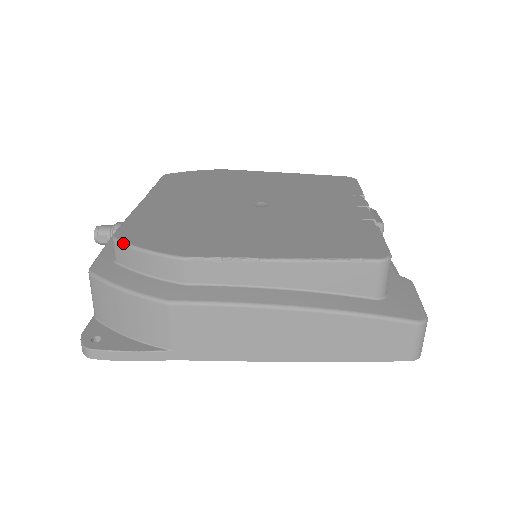
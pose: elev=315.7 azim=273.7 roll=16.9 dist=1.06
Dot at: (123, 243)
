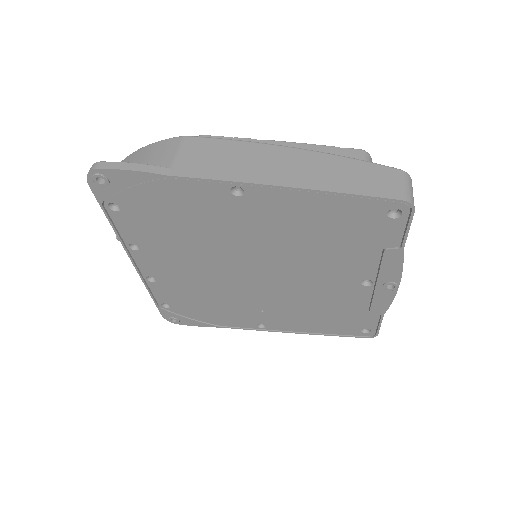
Dot at: occluded
